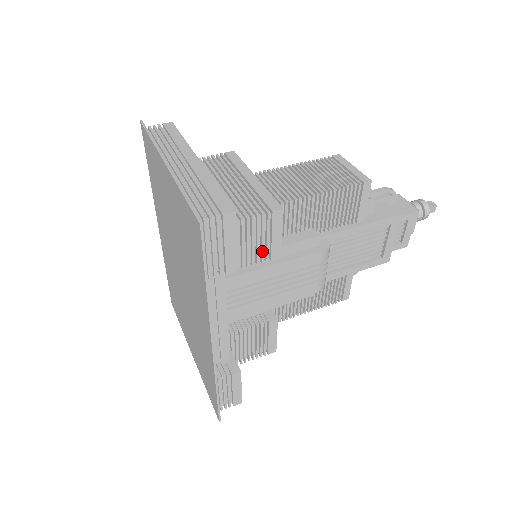
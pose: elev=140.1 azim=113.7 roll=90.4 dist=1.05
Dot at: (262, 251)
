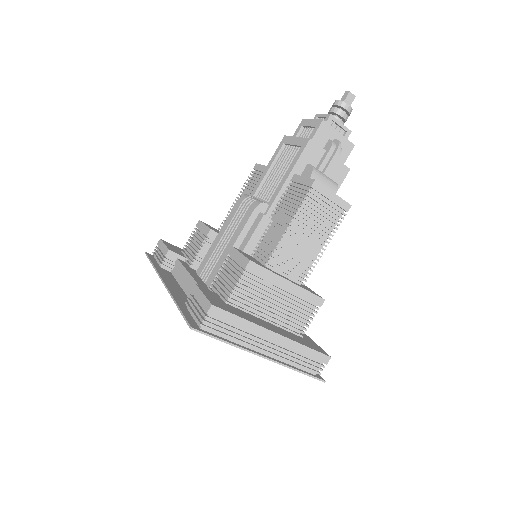
Dot at: occluded
